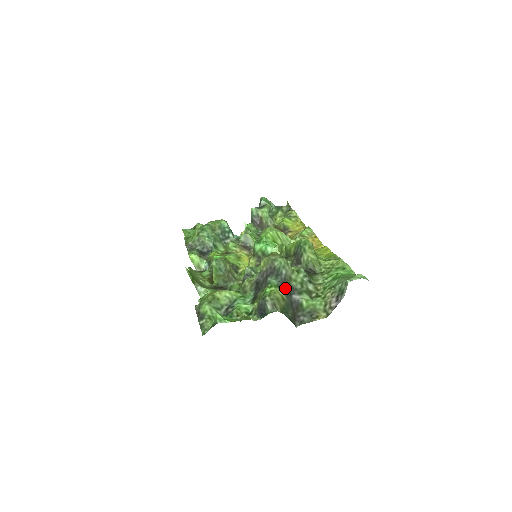
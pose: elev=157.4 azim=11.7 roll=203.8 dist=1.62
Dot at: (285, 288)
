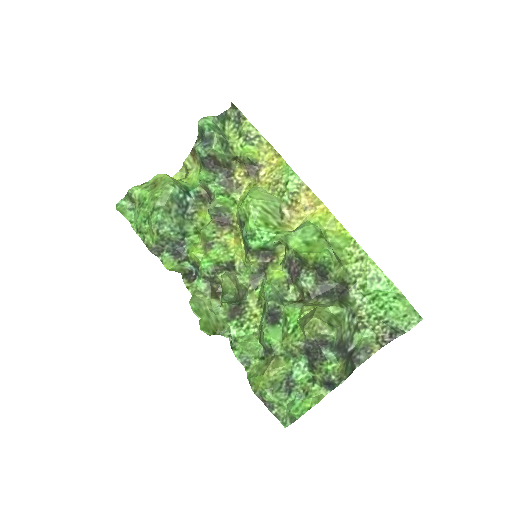
Dot at: (341, 351)
